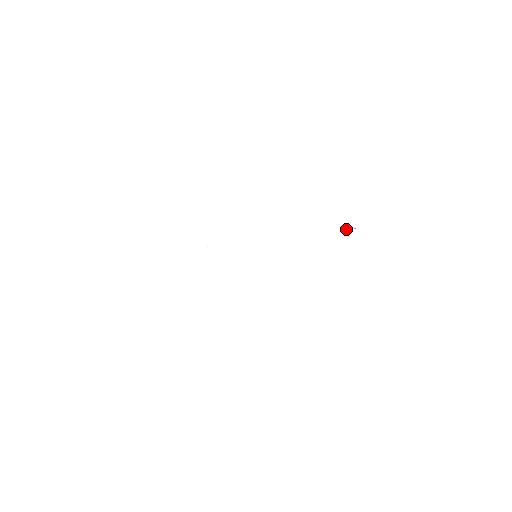
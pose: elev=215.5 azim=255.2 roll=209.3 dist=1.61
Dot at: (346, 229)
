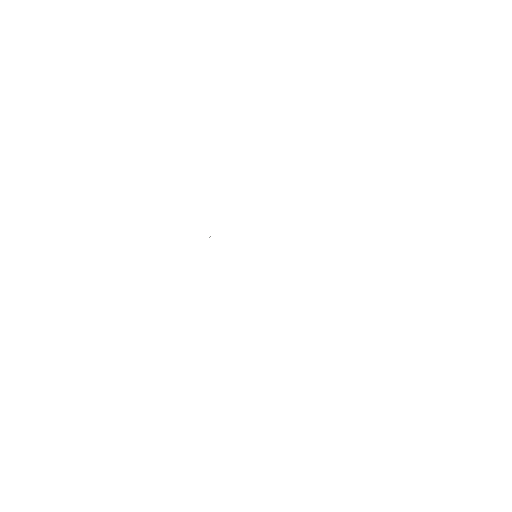
Dot at: occluded
